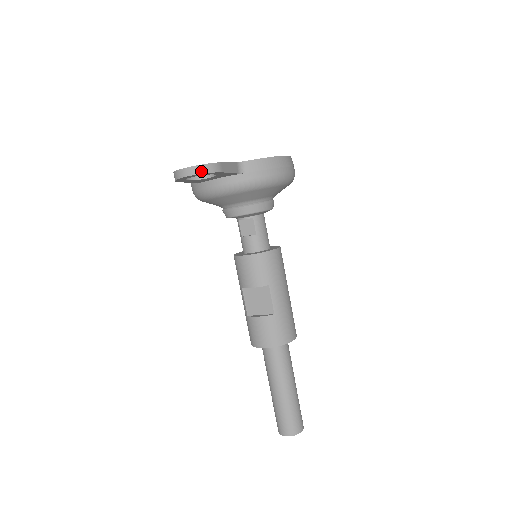
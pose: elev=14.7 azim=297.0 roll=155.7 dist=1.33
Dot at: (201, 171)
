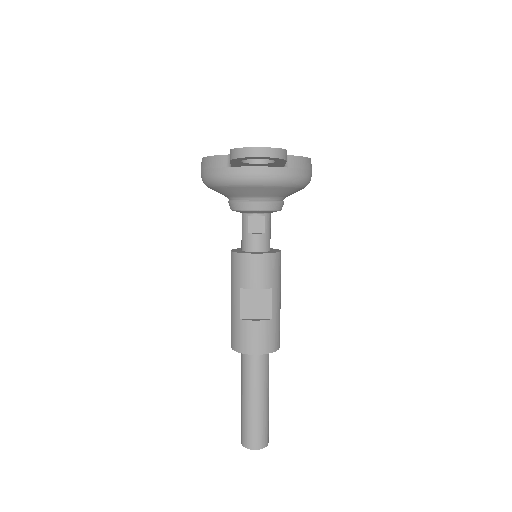
Dot at: (276, 155)
